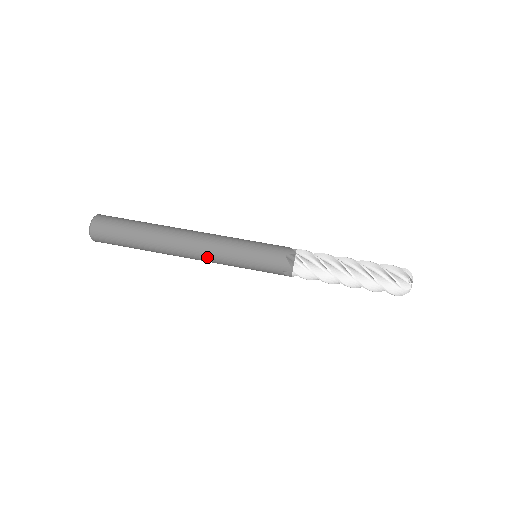
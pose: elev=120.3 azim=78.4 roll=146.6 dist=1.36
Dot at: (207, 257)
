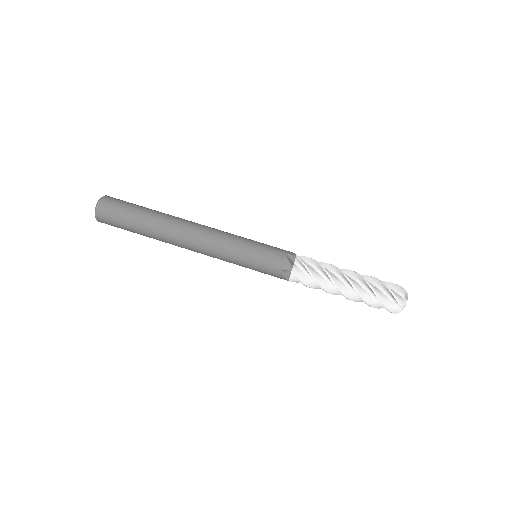
Dot at: (208, 247)
